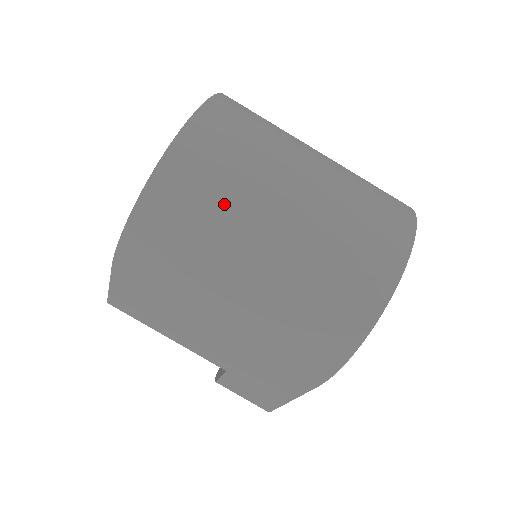
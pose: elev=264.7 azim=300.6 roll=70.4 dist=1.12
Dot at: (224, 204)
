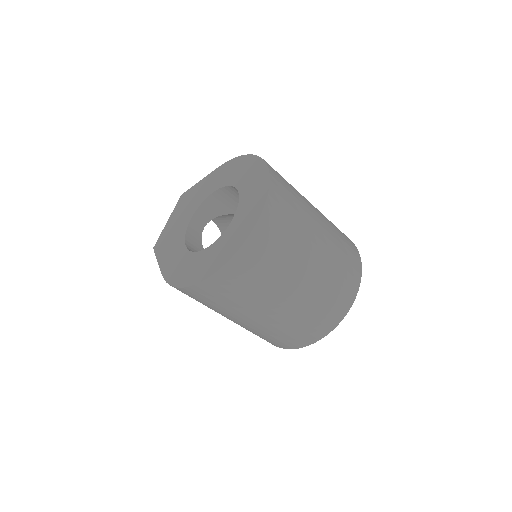
Dot at: (236, 303)
